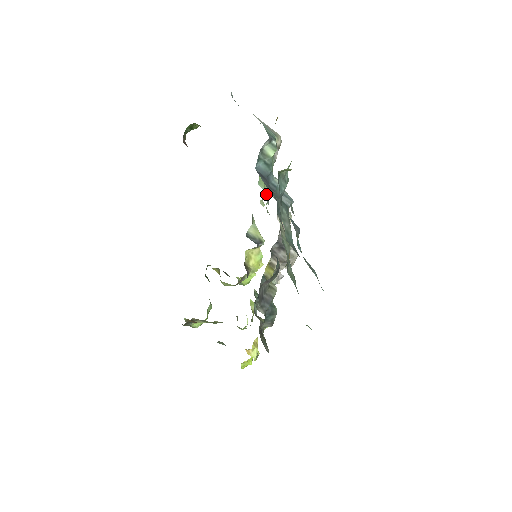
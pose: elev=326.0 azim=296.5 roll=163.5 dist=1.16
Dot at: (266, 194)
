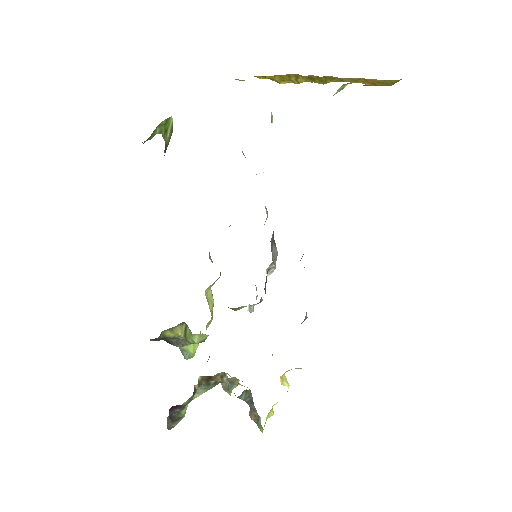
Dot at: occluded
